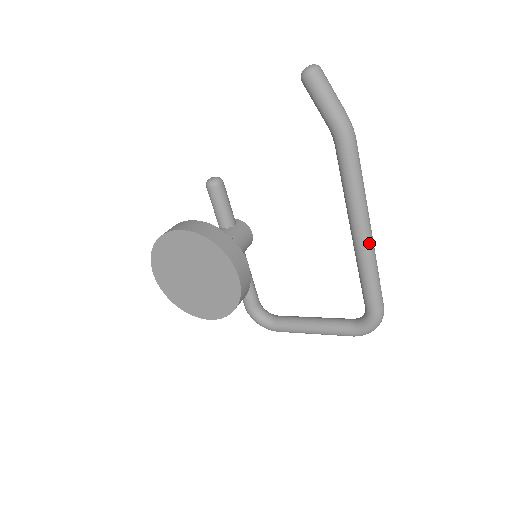
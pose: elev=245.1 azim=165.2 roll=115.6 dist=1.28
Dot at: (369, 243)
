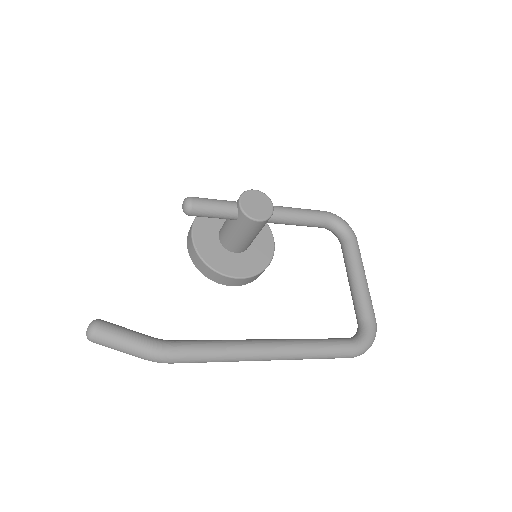
Dot at: occluded
